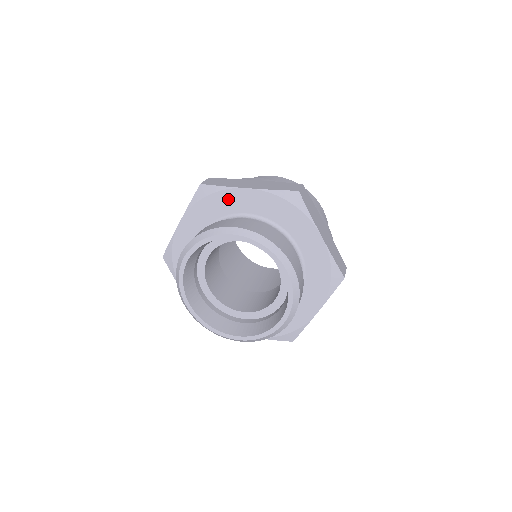
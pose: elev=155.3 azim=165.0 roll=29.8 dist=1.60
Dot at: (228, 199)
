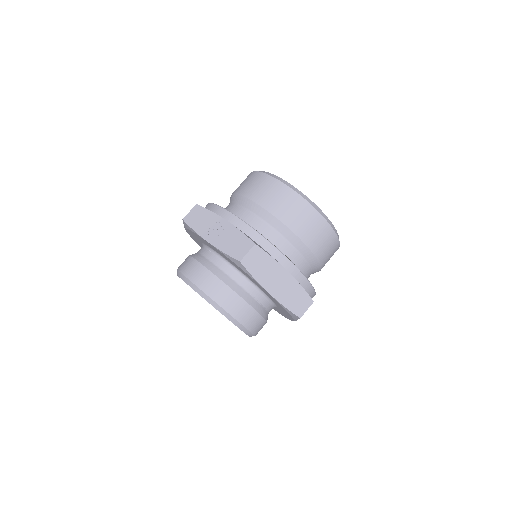
Dot at: occluded
